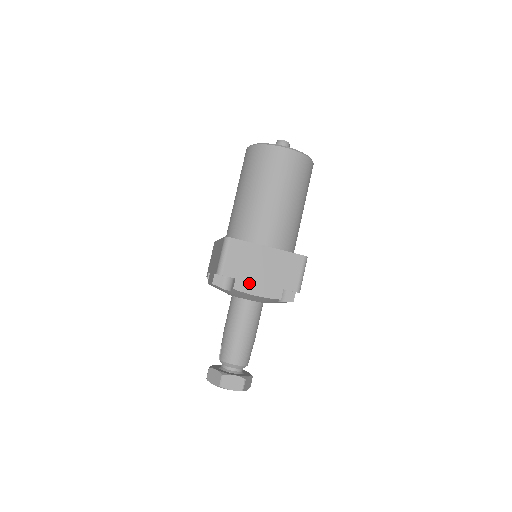
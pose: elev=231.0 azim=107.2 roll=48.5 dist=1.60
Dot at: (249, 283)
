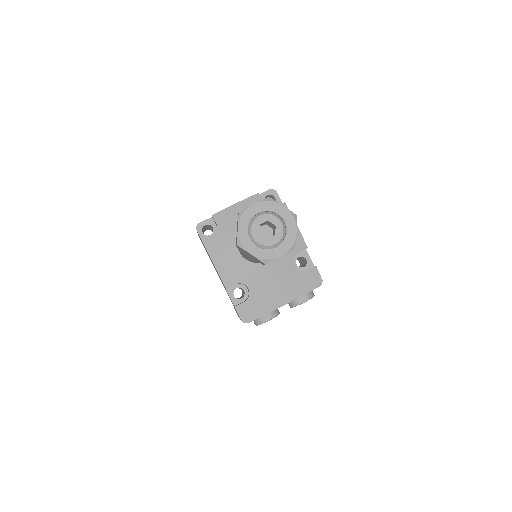
Dot at: occluded
